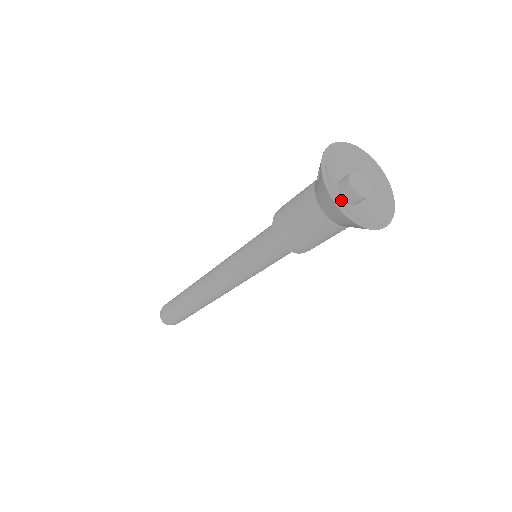
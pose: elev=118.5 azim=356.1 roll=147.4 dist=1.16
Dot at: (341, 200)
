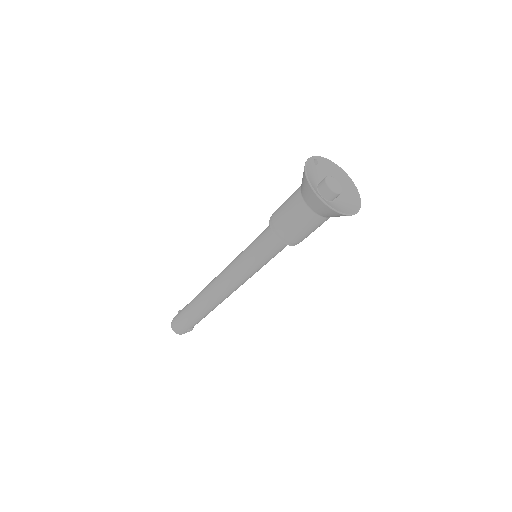
Dot at: (315, 184)
